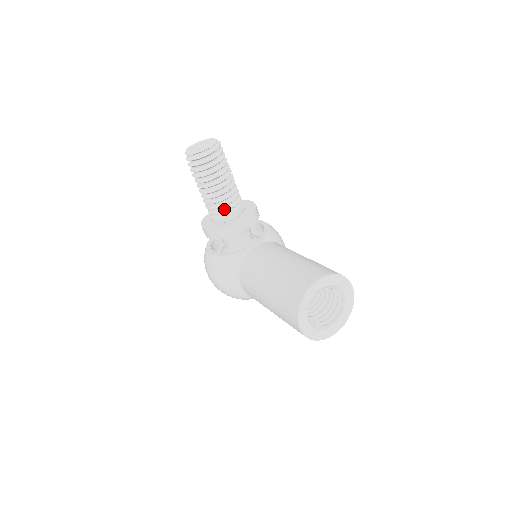
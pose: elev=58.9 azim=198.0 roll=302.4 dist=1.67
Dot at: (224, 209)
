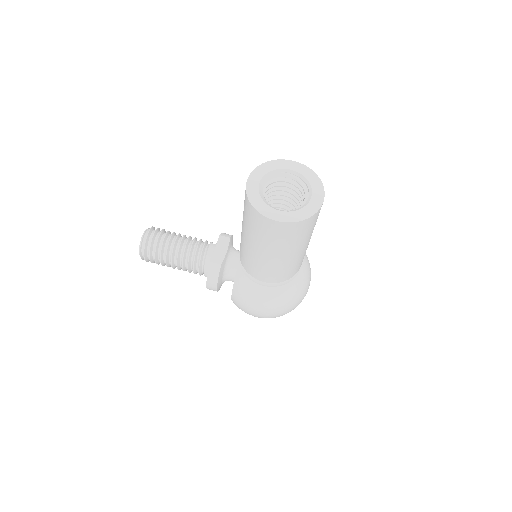
Dot at: (199, 256)
